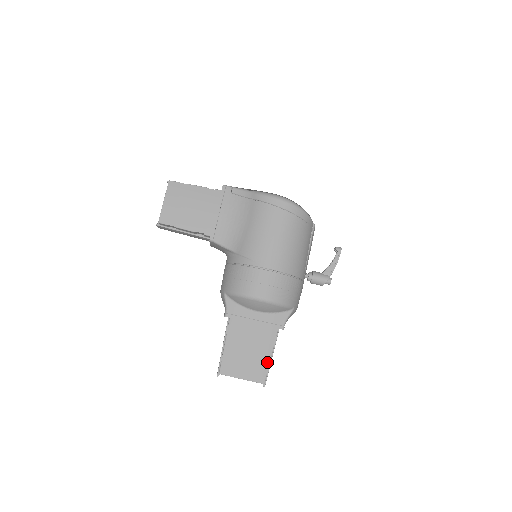
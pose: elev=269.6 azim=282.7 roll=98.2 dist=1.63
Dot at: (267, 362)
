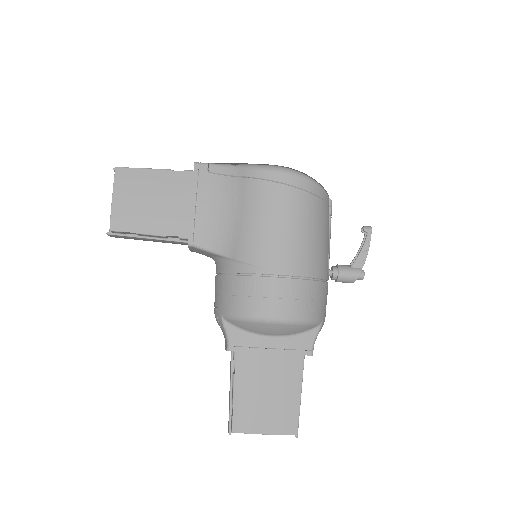
Dot at: (296, 404)
